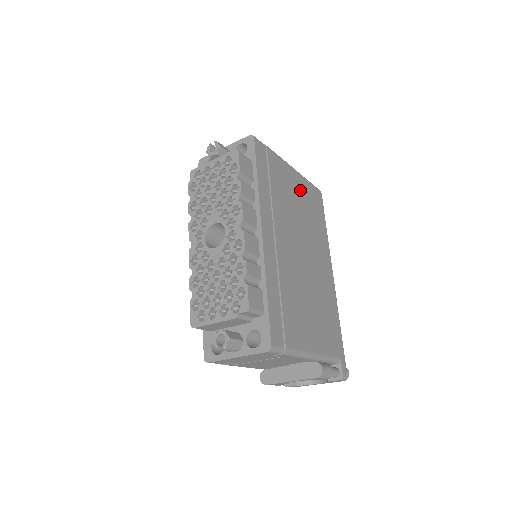
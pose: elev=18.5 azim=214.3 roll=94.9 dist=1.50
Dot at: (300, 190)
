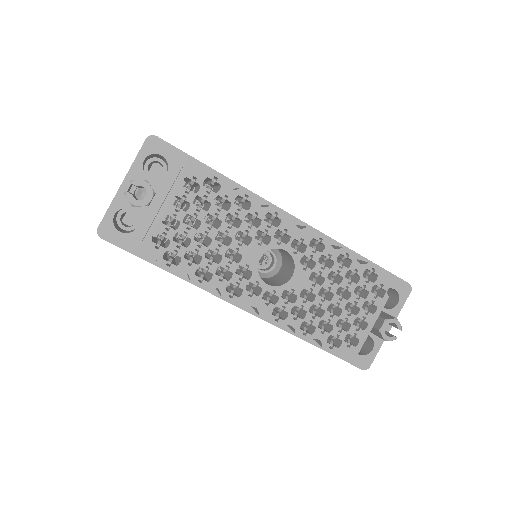
Dot at: occluded
